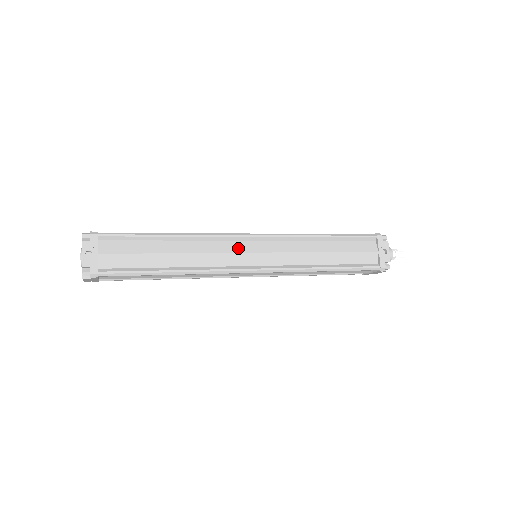
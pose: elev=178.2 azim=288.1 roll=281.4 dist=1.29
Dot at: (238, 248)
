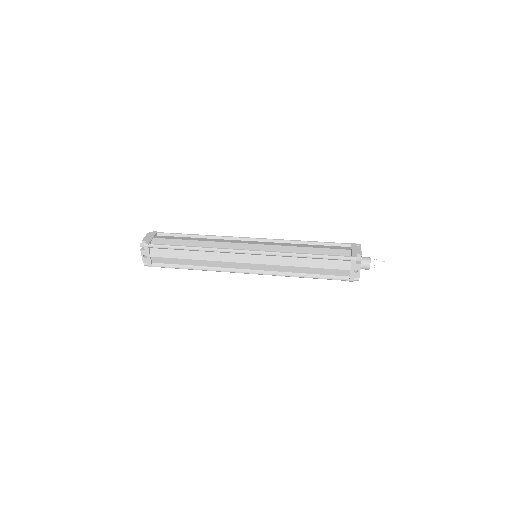
Dot at: (237, 259)
